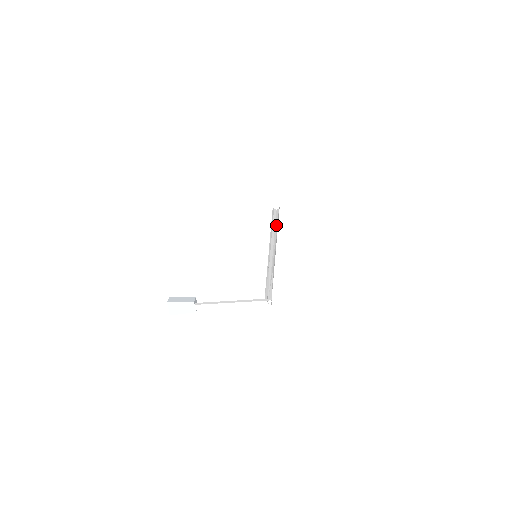
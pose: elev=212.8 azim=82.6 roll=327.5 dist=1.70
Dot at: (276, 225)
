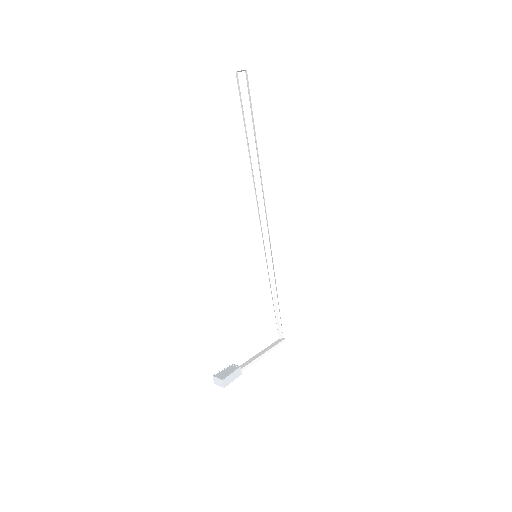
Dot at: (251, 148)
